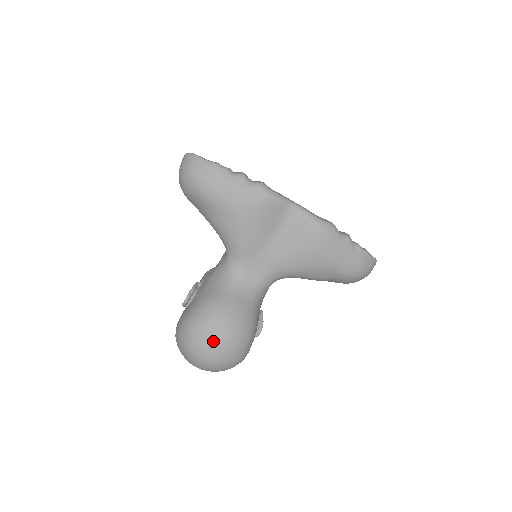
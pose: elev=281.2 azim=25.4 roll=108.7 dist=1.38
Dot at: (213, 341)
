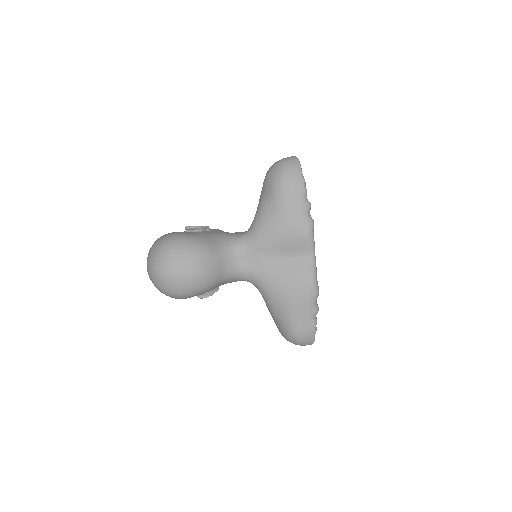
Dot at: (179, 265)
